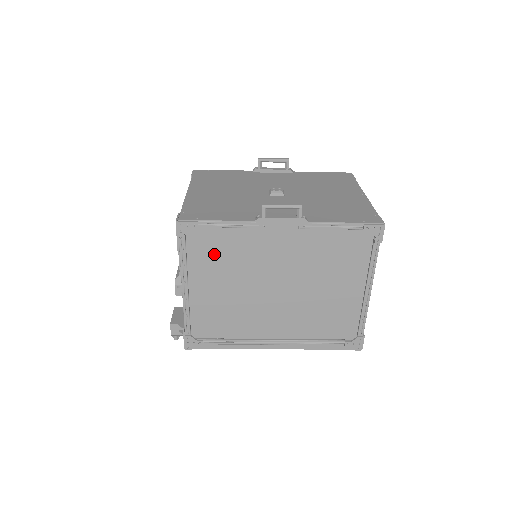
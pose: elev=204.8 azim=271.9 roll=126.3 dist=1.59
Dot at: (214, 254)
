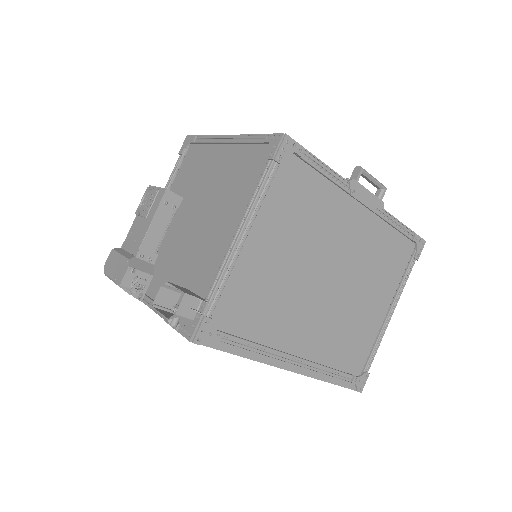
Dot at: (293, 203)
